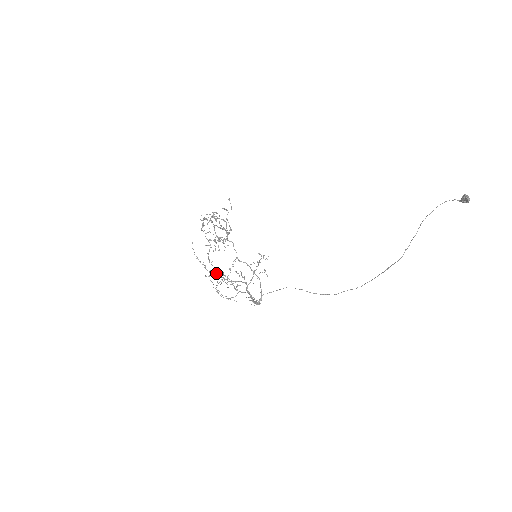
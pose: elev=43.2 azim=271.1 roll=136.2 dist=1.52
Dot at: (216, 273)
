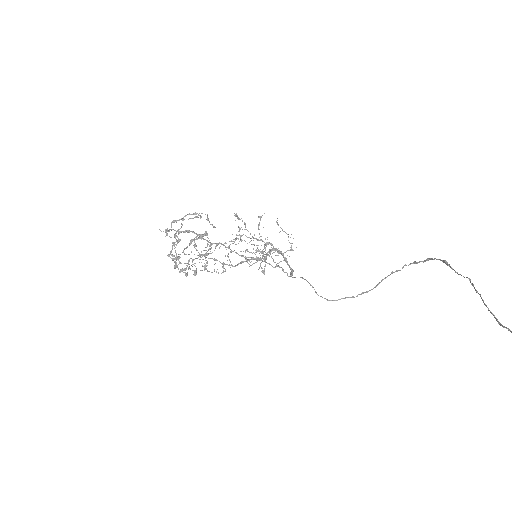
Dot at: (229, 247)
